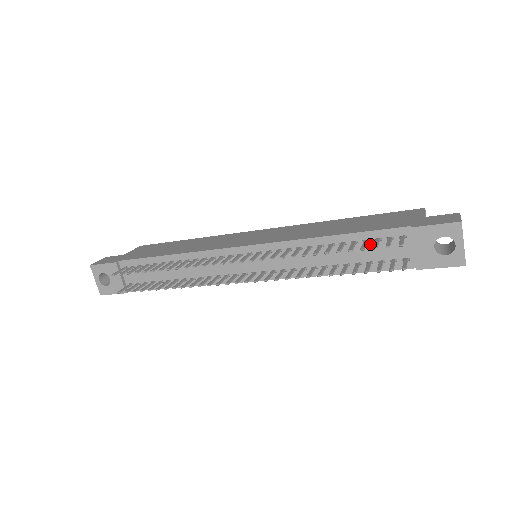
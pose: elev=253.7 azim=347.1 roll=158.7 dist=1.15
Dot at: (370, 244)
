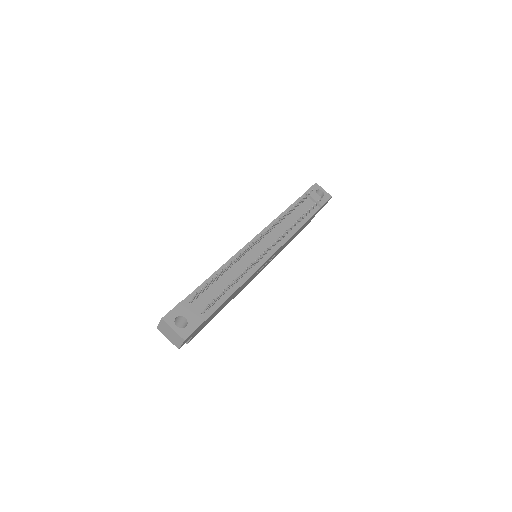
Dot at: (299, 207)
